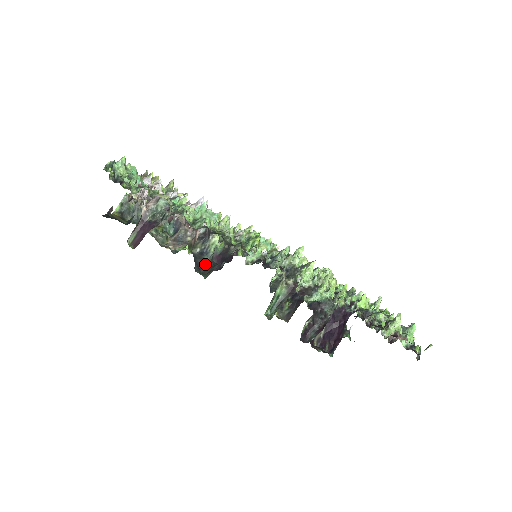
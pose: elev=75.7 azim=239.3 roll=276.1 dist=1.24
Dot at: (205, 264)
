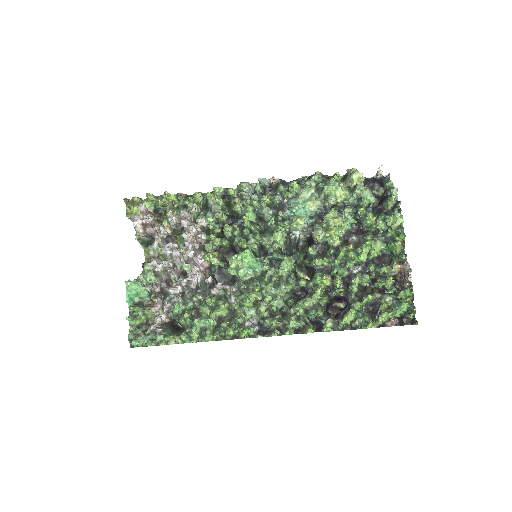
Dot at: (228, 276)
